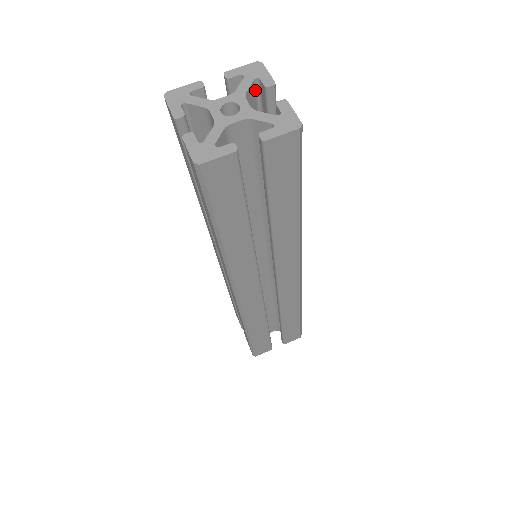
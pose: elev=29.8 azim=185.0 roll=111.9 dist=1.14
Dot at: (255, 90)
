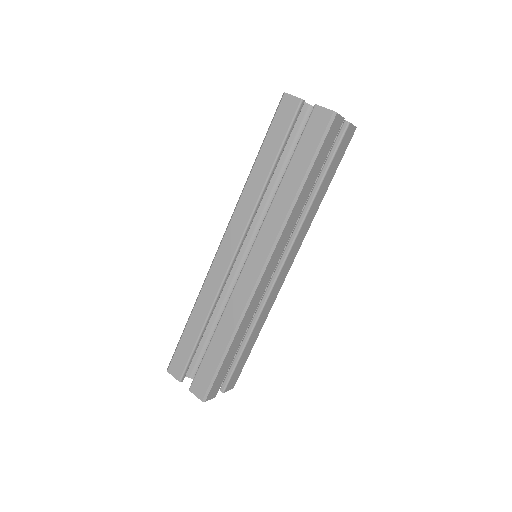
Dot at: occluded
